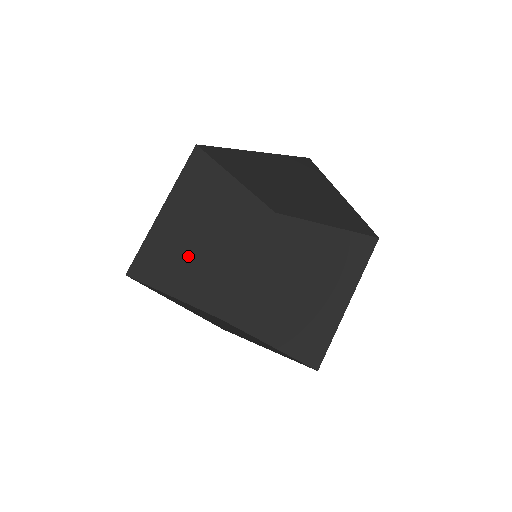
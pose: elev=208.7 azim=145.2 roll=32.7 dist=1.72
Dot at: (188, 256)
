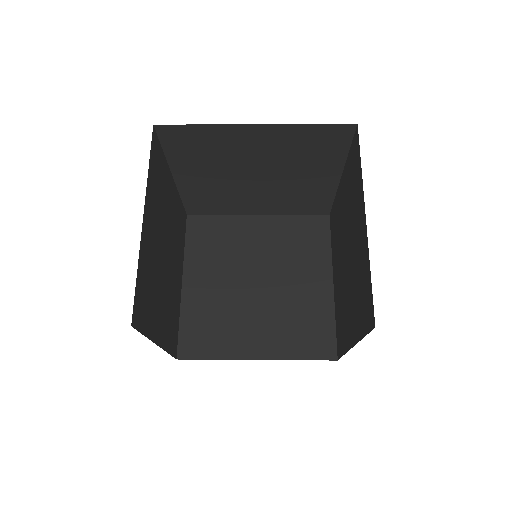
Dot at: (240, 192)
